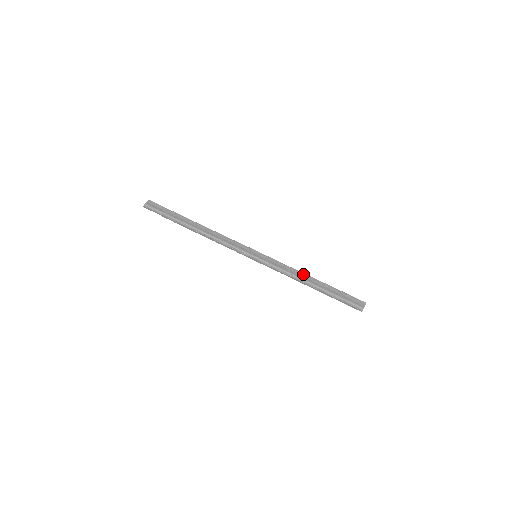
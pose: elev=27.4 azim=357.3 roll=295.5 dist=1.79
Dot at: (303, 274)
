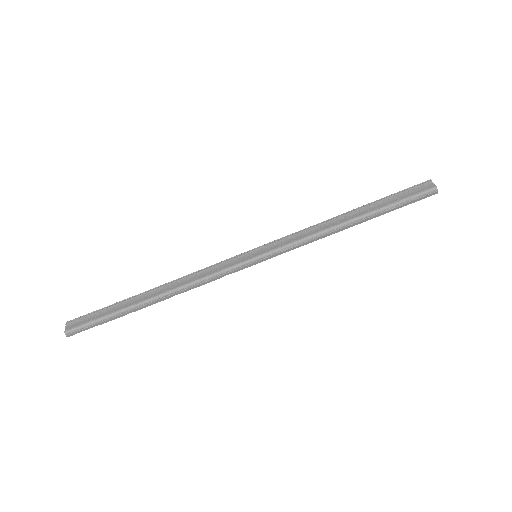
Dot at: (329, 221)
